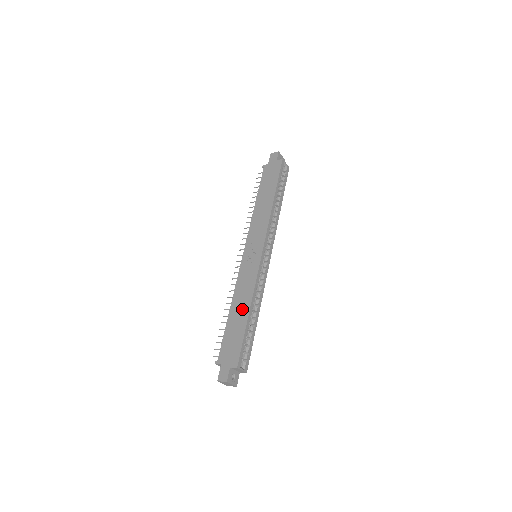
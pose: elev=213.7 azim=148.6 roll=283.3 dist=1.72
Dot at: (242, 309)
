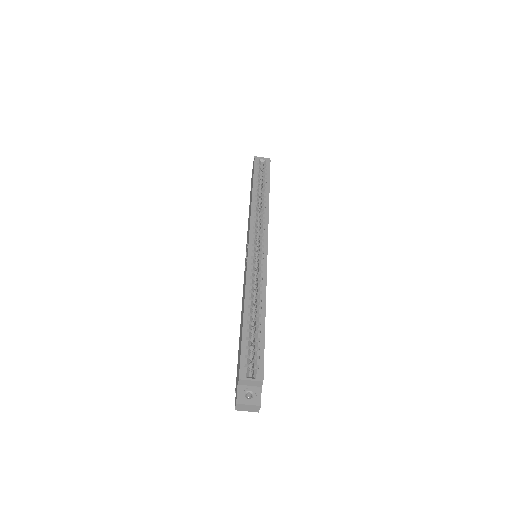
Dot at: (242, 314)
